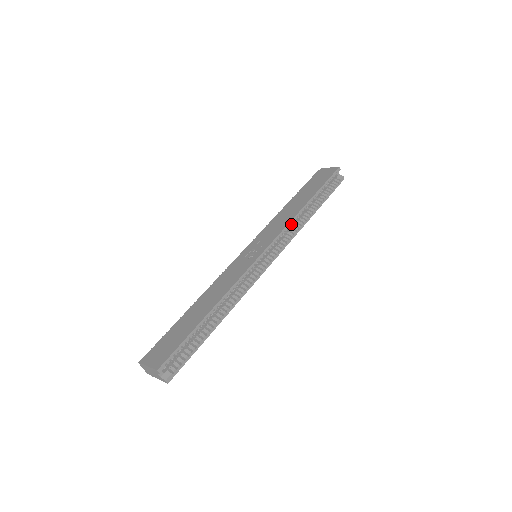
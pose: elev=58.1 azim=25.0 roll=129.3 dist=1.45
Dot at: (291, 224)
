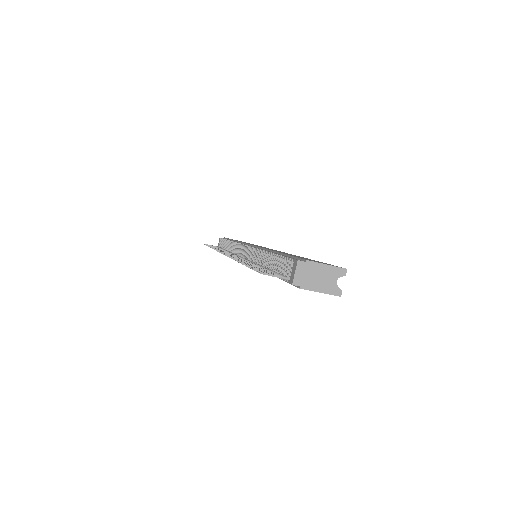
Dot at: occluded
